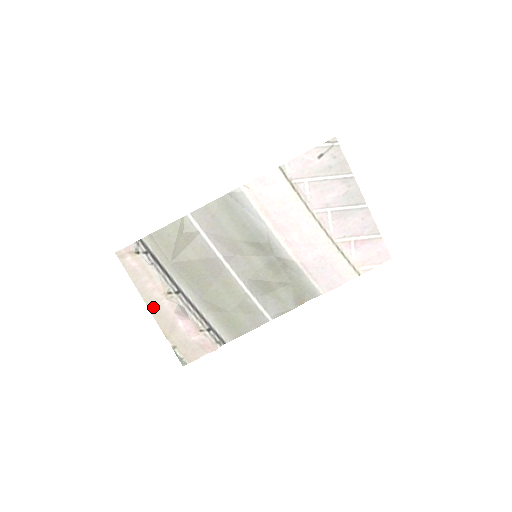
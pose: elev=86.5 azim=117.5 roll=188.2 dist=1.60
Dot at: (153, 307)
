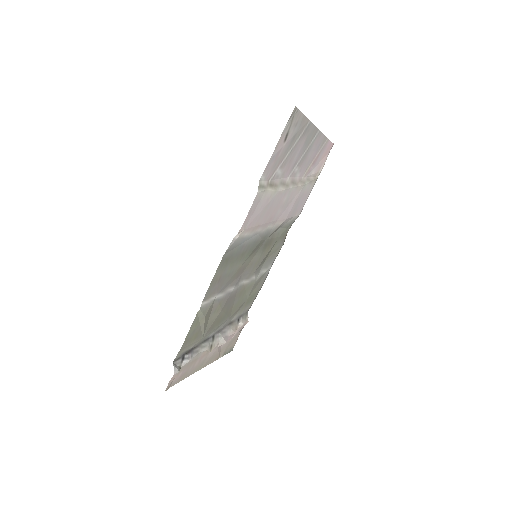
Dot at: (204, 365)
